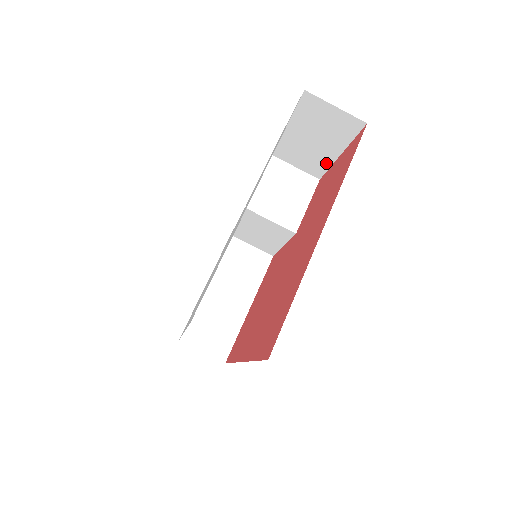
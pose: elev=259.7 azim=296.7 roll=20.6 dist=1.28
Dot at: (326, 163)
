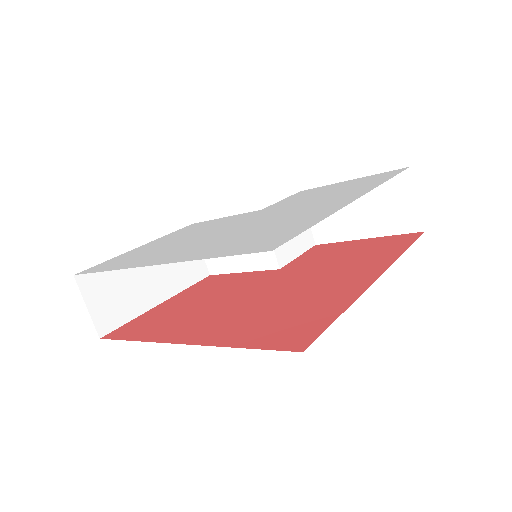
Dot at: (342, 236)
